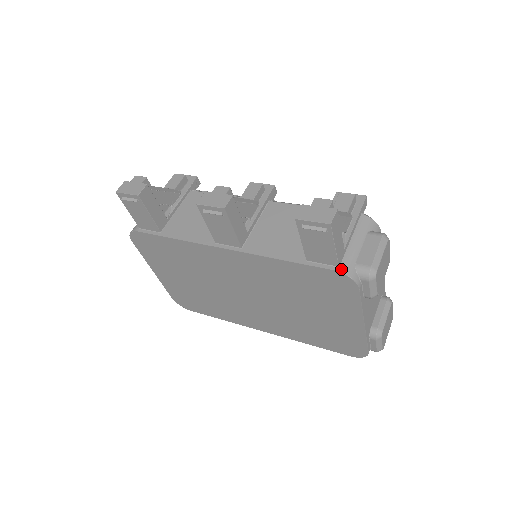
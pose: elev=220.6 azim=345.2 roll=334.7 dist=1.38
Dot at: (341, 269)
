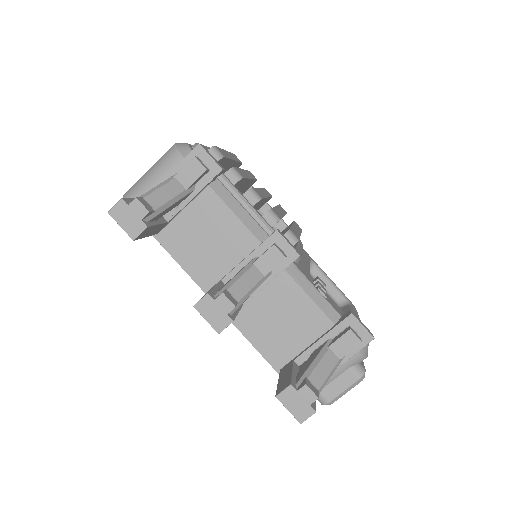
Dot at: occluded
